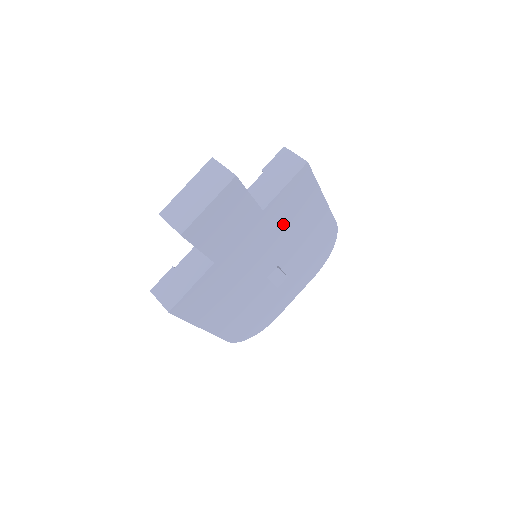
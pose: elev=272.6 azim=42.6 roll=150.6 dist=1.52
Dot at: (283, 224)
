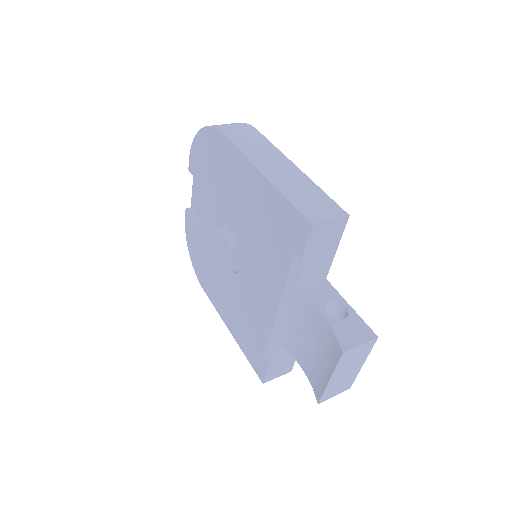
Dot at: occluded
